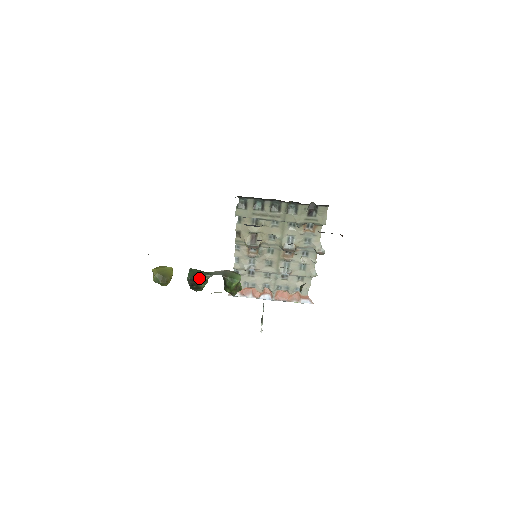
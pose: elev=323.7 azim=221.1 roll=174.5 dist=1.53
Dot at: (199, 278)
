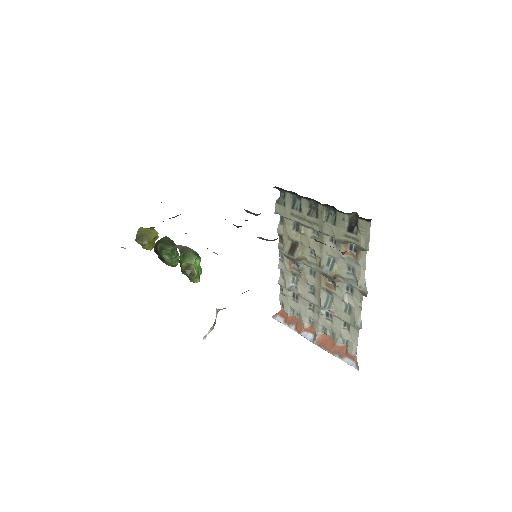
Dot at: (160, 246)
